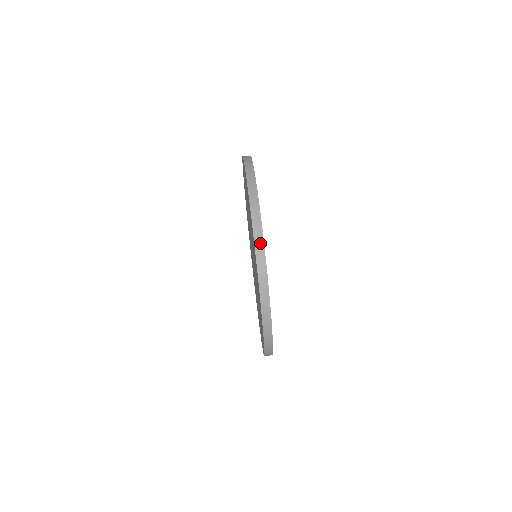
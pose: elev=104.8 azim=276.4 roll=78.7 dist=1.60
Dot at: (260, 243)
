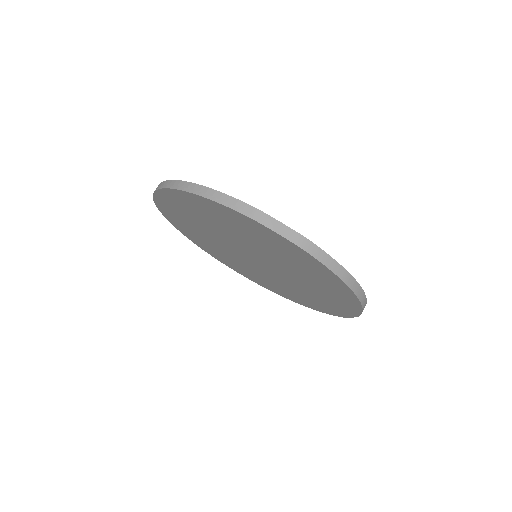
Dot at: (275, 224)
